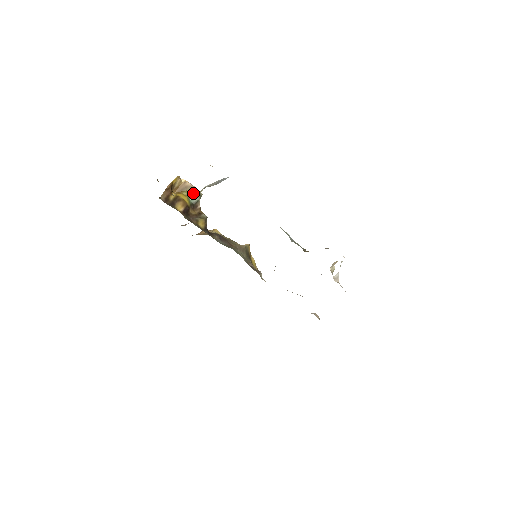
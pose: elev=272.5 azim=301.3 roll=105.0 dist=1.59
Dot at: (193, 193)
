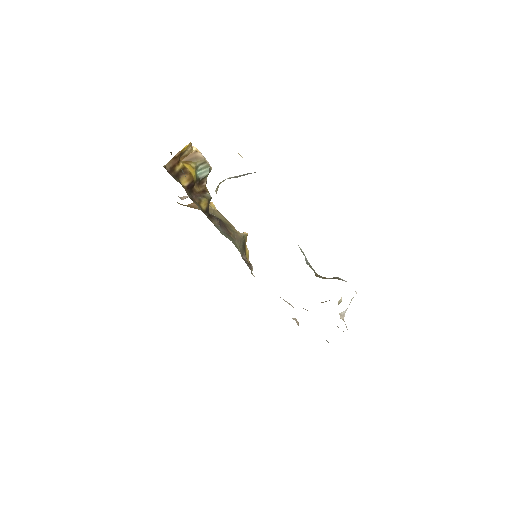
Dot at: (202, 166)
